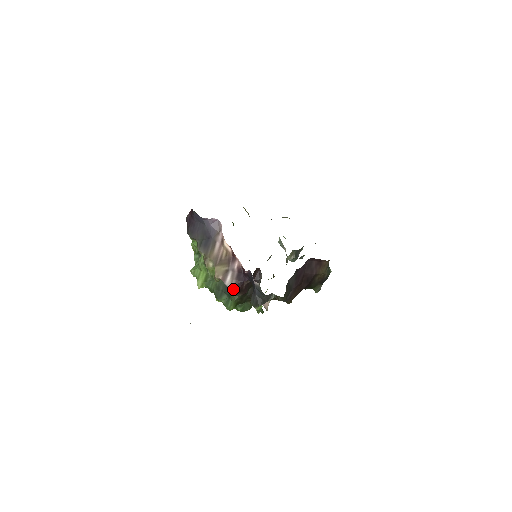
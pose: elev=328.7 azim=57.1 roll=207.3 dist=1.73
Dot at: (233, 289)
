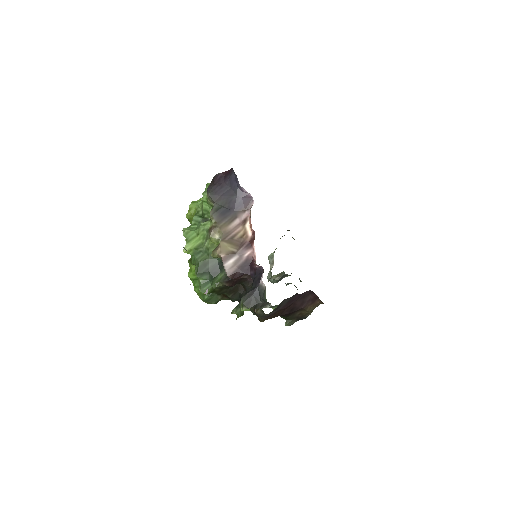
Dot at: (229, 275)
